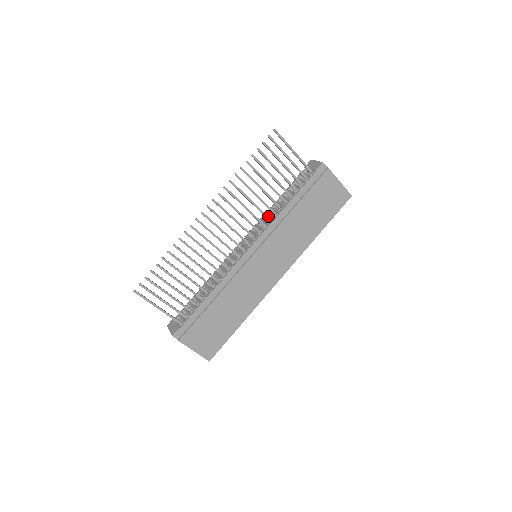
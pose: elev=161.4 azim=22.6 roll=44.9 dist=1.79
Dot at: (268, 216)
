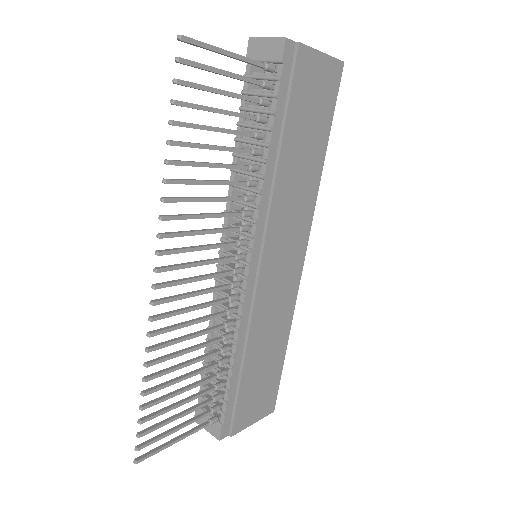
Dot at: (249, 196)
